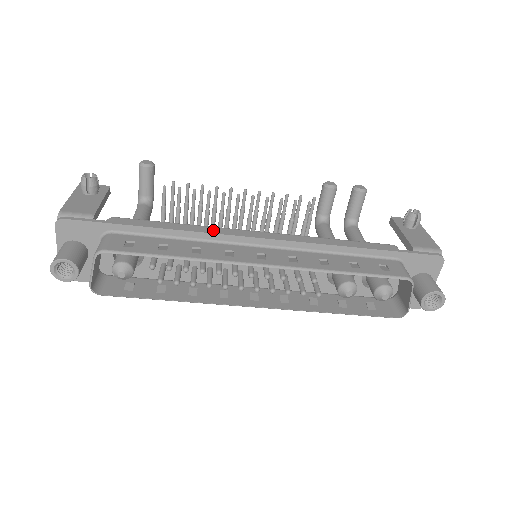
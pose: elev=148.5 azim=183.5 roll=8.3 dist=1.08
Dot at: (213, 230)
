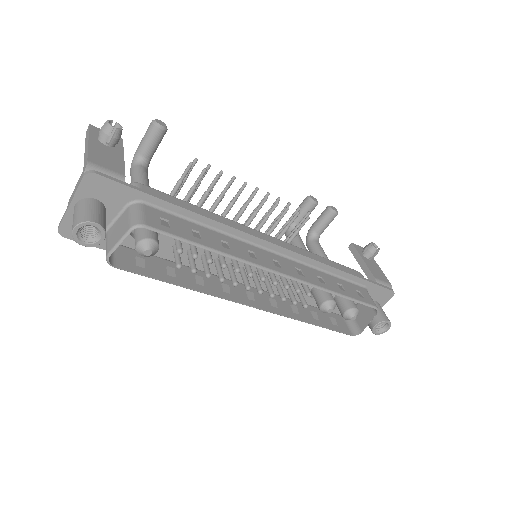
Dot at: (233, 224)
